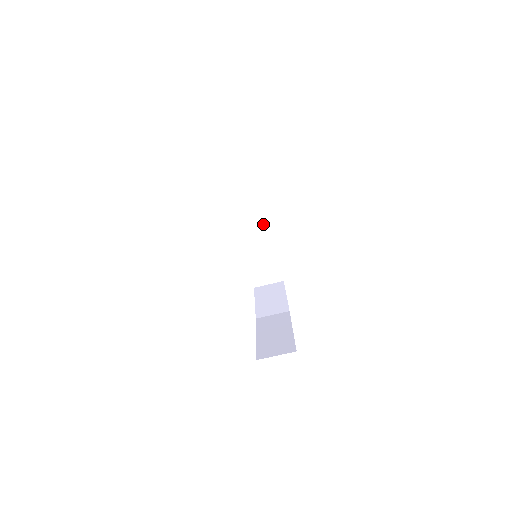
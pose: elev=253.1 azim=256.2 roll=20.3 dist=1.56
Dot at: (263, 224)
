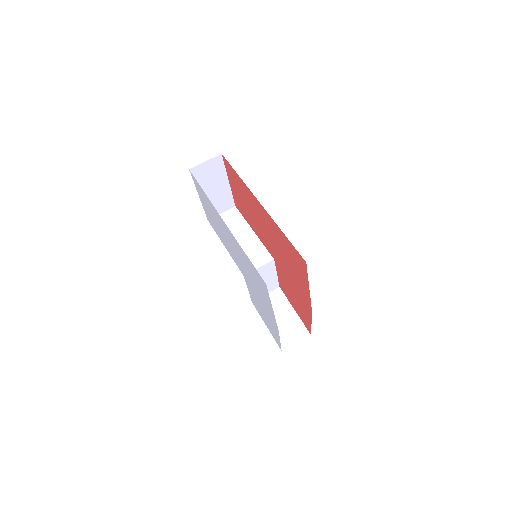
Dot at: (260, 248)
